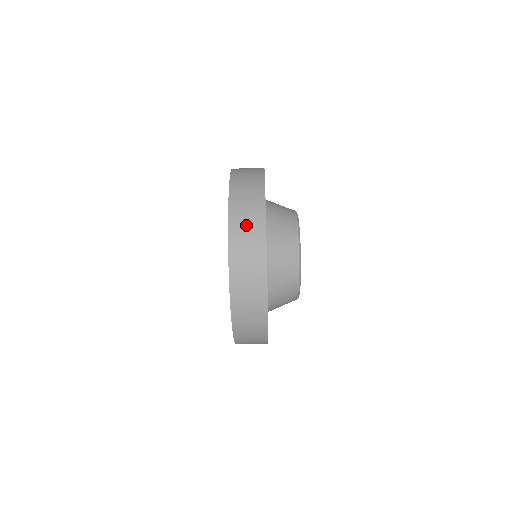
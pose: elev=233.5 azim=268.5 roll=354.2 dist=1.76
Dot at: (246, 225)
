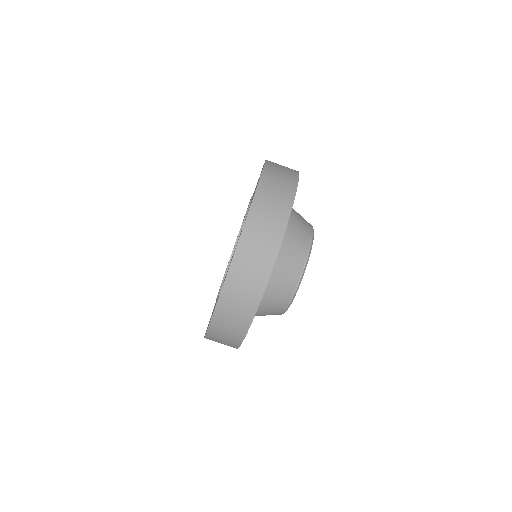
Dot at: (271, 205)
